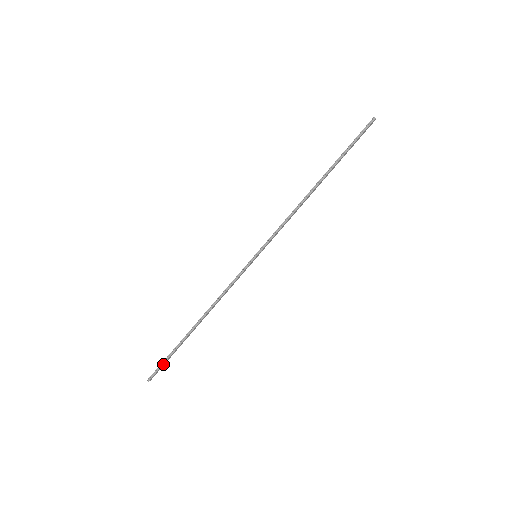
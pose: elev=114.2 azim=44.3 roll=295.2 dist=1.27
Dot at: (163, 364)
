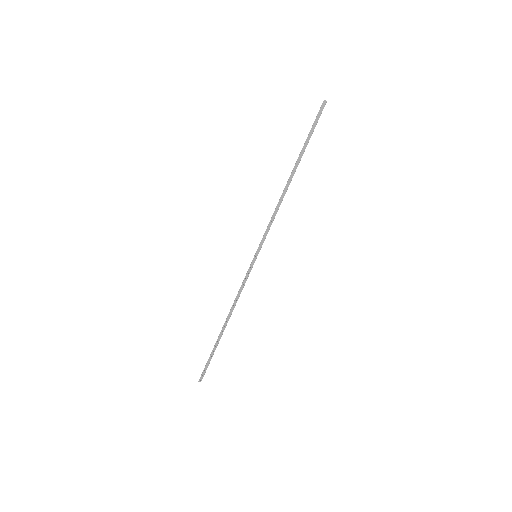
Dot at: (206, 365)
